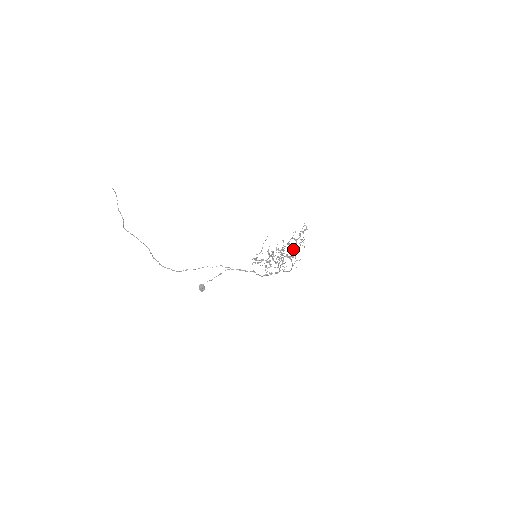
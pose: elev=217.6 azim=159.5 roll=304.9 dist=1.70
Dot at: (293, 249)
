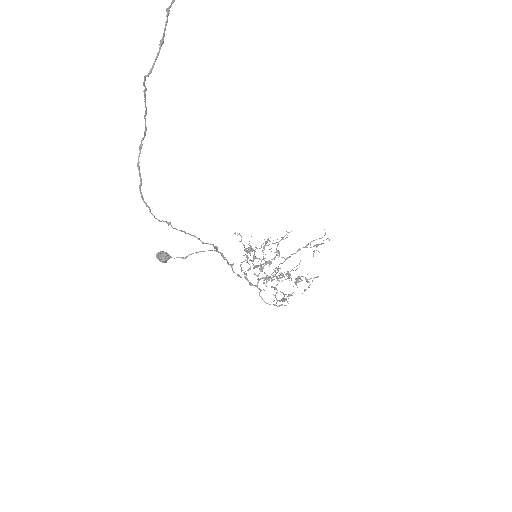
Dot at: (287, 258)
